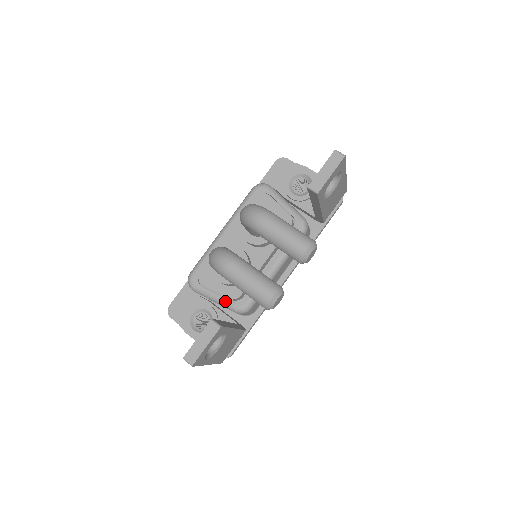
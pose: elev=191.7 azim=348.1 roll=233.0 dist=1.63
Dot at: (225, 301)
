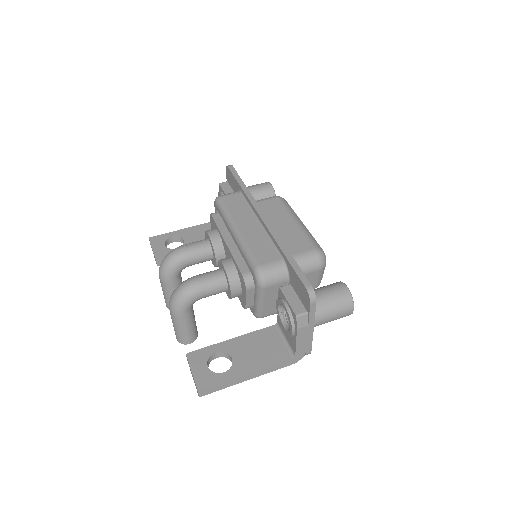
Dot at: occluded
